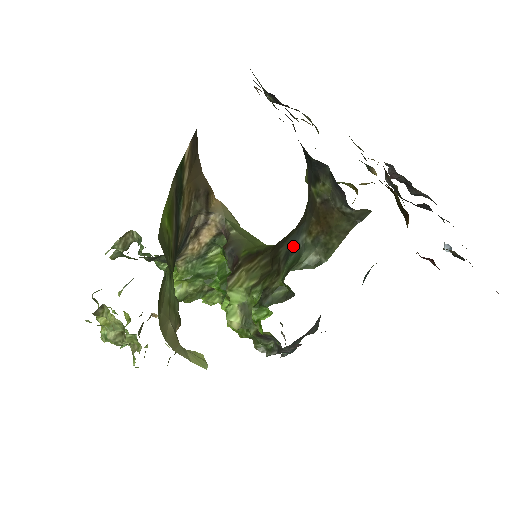
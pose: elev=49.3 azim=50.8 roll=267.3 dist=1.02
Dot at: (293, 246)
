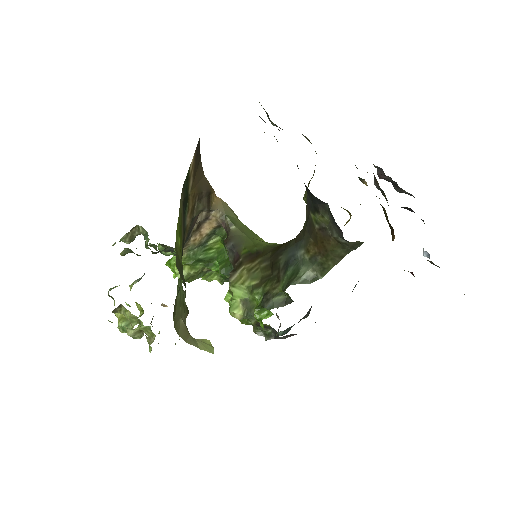
Dot at: (292, 258)
